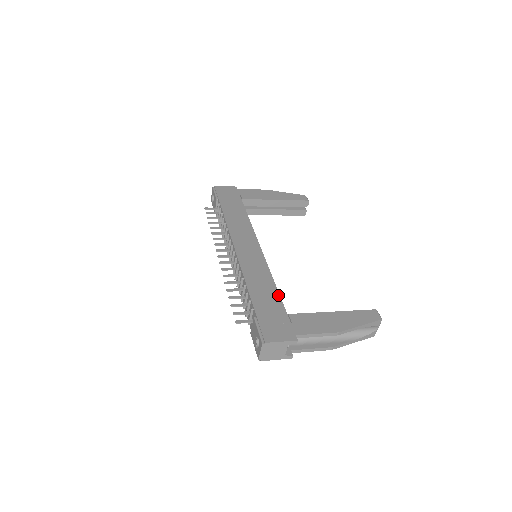
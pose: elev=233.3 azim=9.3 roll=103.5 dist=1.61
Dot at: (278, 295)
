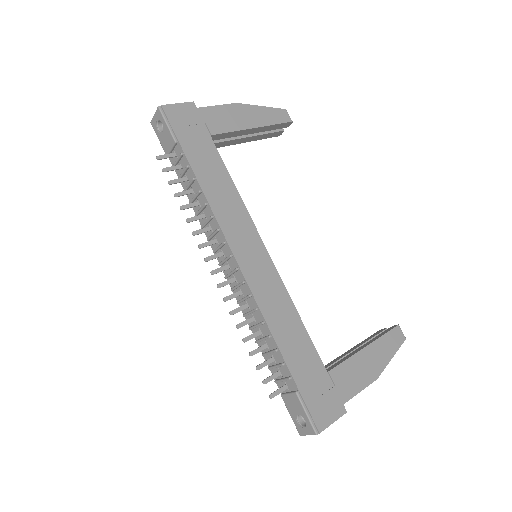
Dot at: (310, 342)
